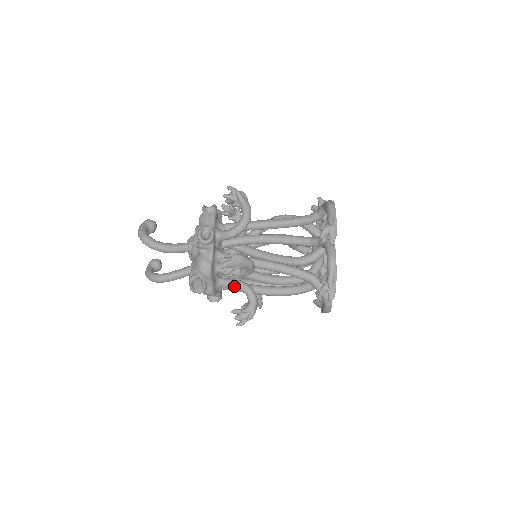
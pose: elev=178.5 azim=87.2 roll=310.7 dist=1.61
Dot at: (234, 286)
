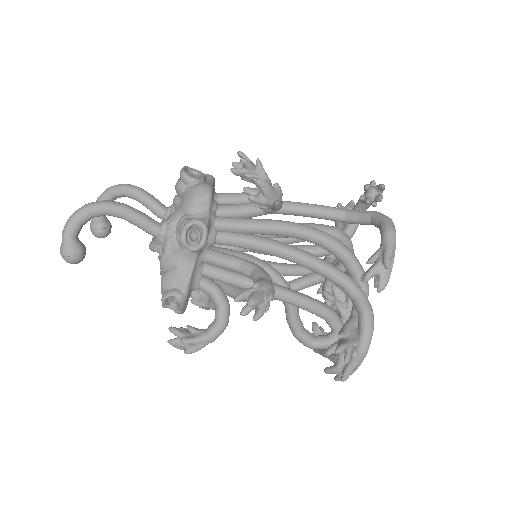
Dot at: (241, 204)
